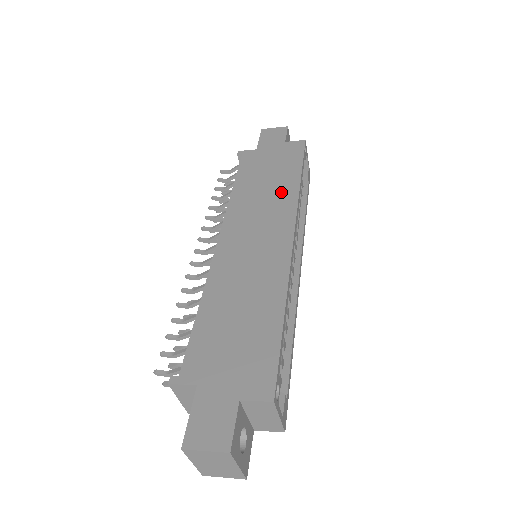
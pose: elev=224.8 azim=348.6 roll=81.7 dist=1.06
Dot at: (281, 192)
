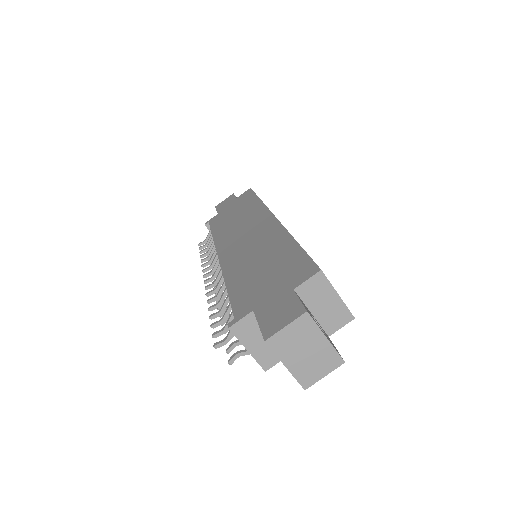
Dot at: (250, 211)
